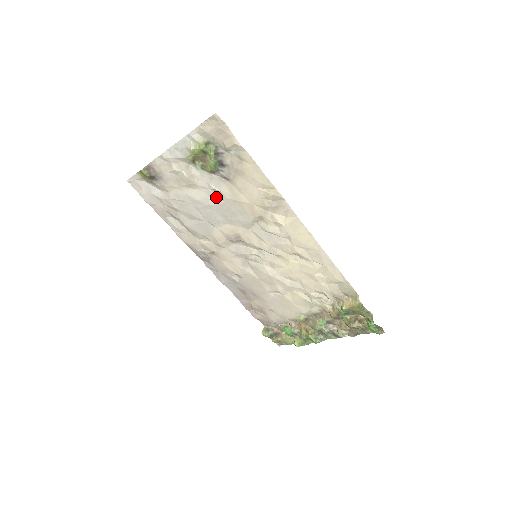
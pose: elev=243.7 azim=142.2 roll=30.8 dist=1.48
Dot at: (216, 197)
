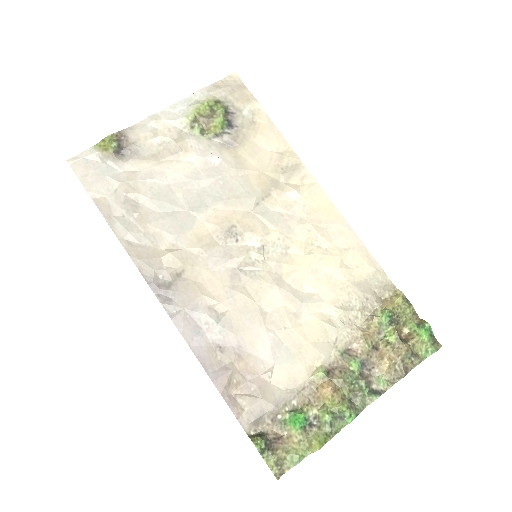
Dot at: (212, 169)
